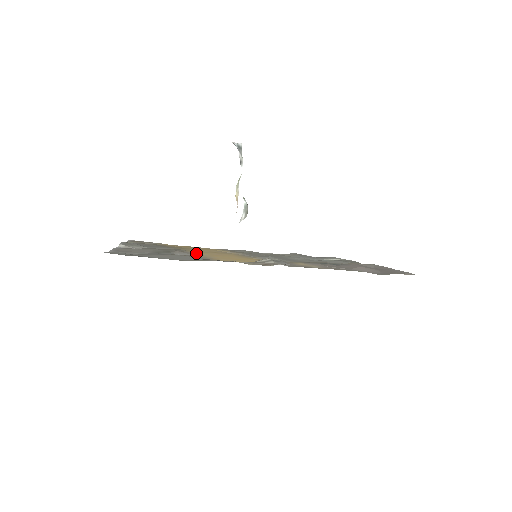
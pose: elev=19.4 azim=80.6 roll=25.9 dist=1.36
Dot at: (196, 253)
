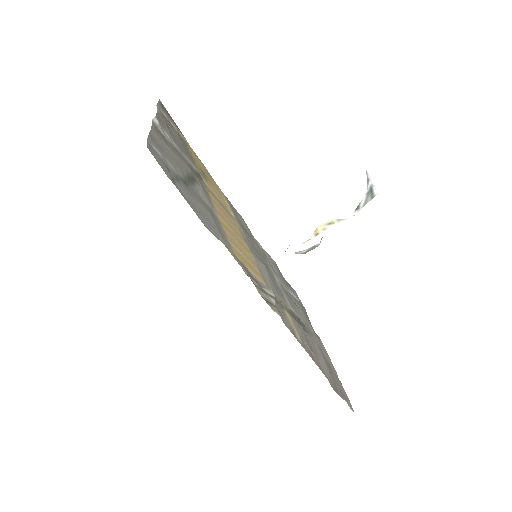
Dot at: occluded
